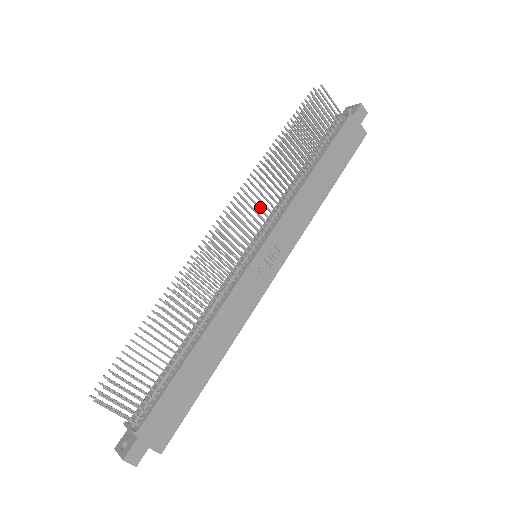
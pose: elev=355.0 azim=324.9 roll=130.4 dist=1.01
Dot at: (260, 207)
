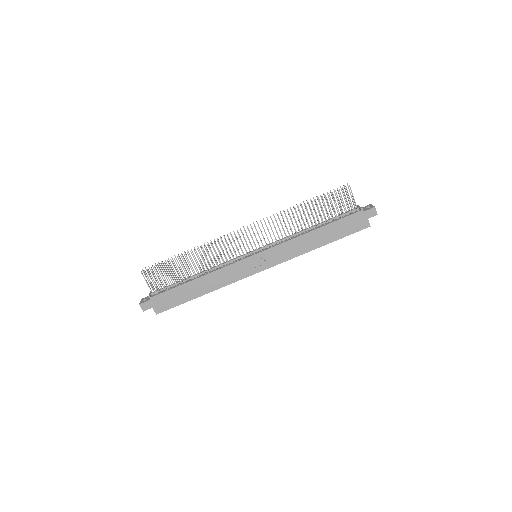
Dot at: occluded
